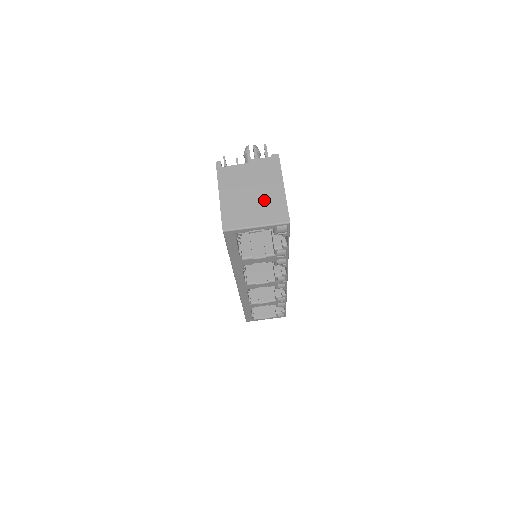
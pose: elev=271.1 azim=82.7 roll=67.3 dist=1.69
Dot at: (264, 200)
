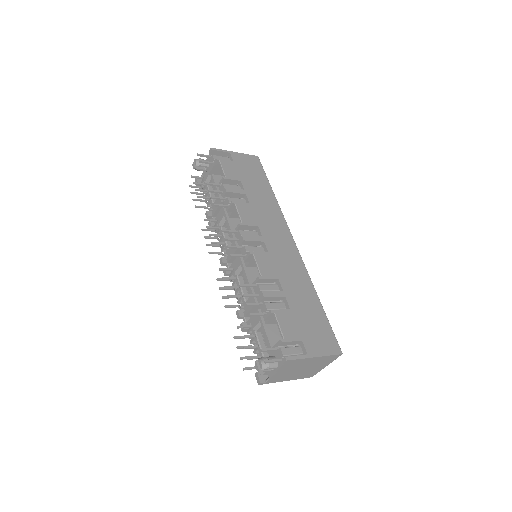
Dot at: (314, 365)
